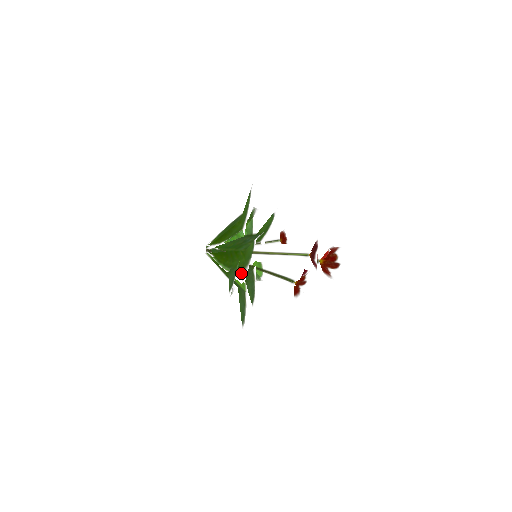
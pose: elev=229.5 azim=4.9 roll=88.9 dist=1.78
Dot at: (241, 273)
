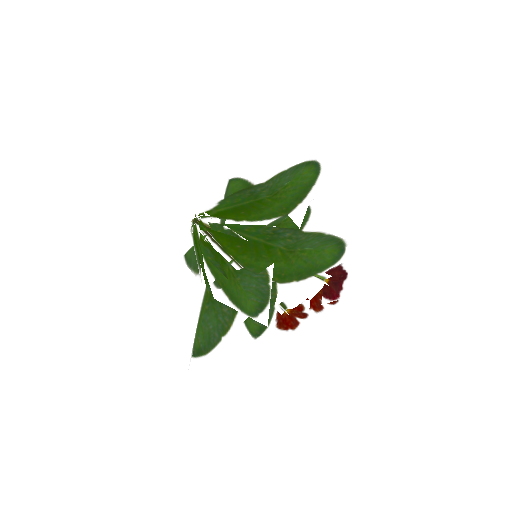
Dot at: (273, 285)
